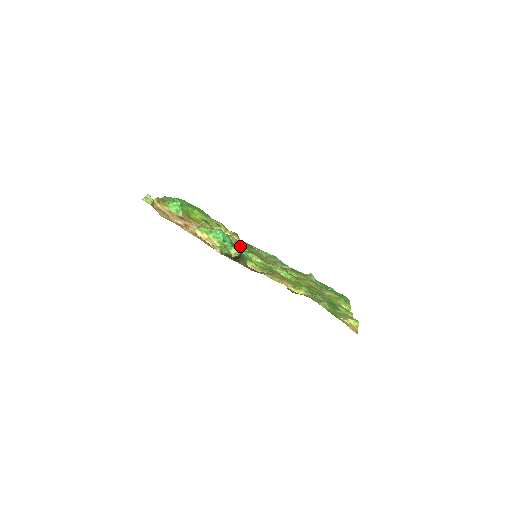
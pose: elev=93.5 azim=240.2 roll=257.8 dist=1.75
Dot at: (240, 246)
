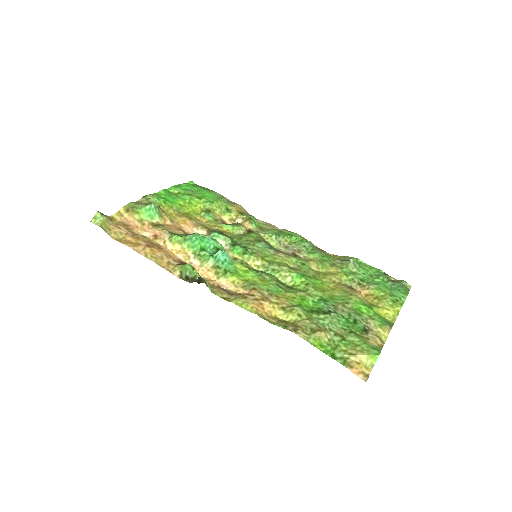
Dot at: (219, 255)
